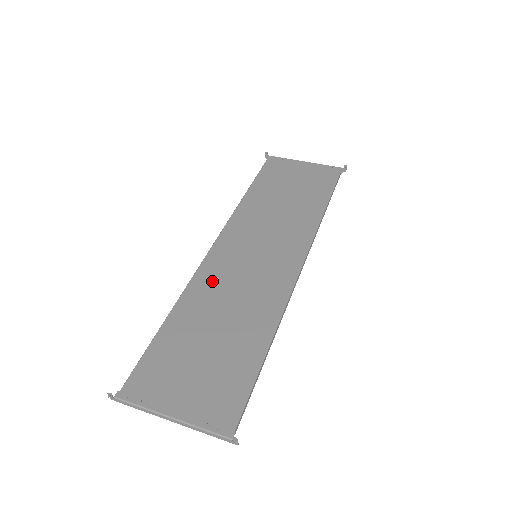
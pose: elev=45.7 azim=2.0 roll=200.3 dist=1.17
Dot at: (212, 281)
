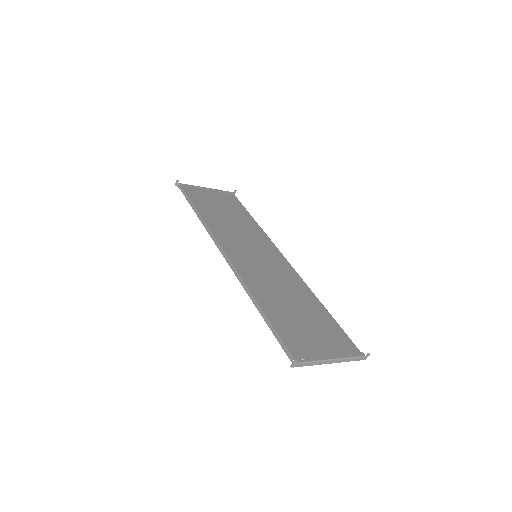
Dot at: (254, 277)
